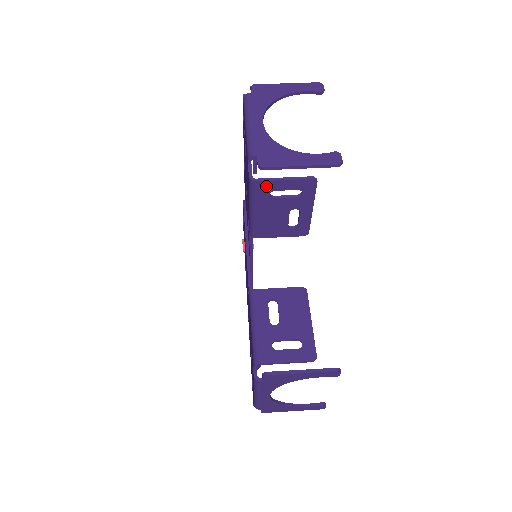
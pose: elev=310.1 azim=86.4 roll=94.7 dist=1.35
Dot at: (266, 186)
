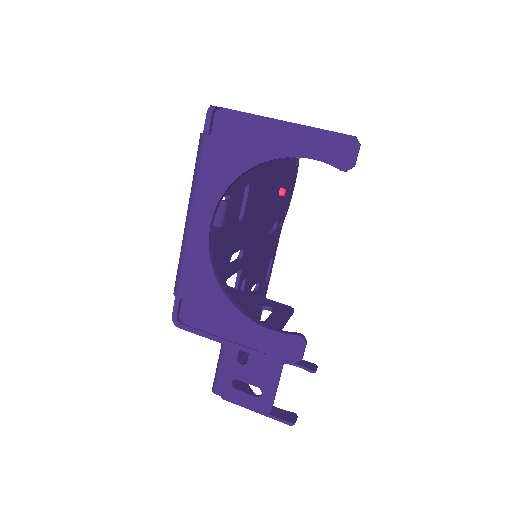
Dot at: occluded
